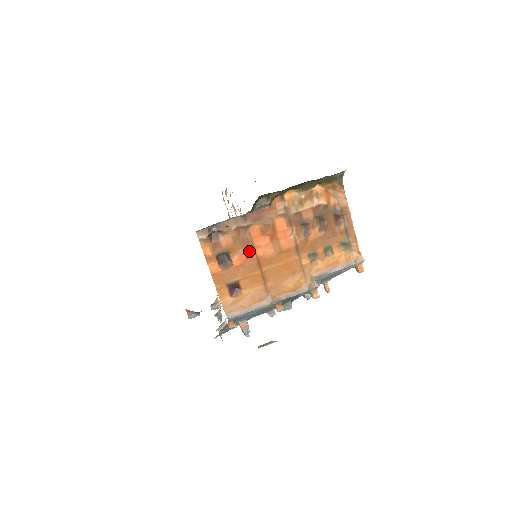
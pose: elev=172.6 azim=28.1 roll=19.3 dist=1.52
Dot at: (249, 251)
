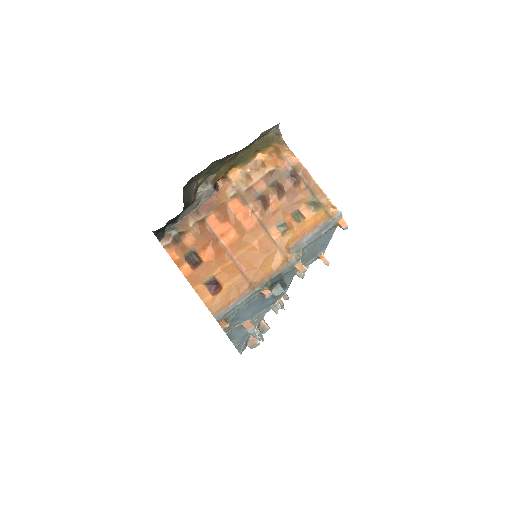
Dot at: (214, 243)
